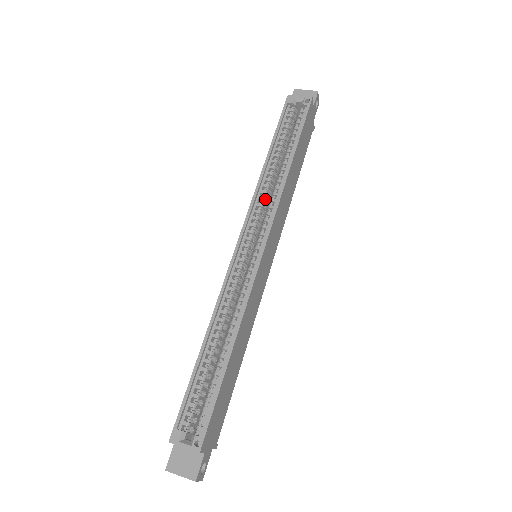
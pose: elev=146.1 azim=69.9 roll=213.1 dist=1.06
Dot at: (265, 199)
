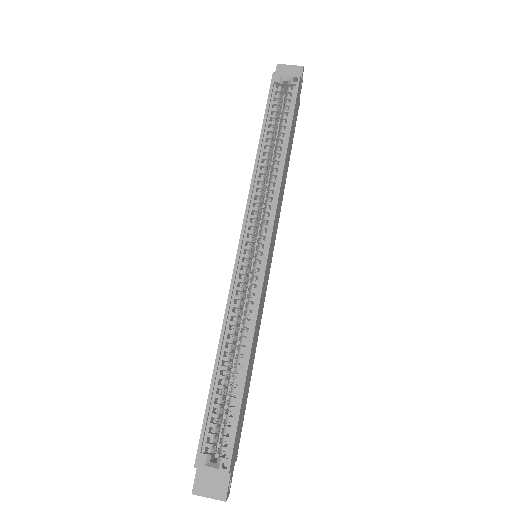
Dot at: (261, 194)
